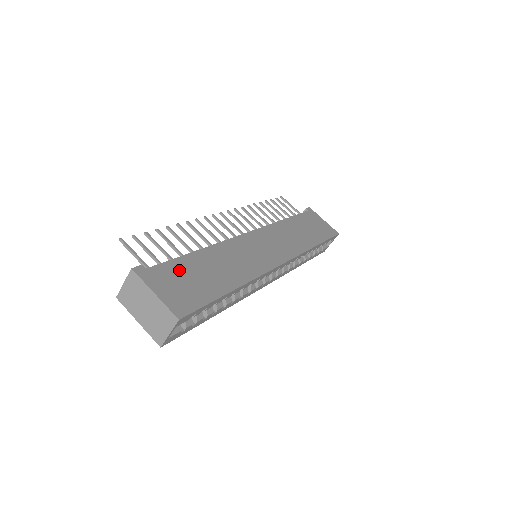
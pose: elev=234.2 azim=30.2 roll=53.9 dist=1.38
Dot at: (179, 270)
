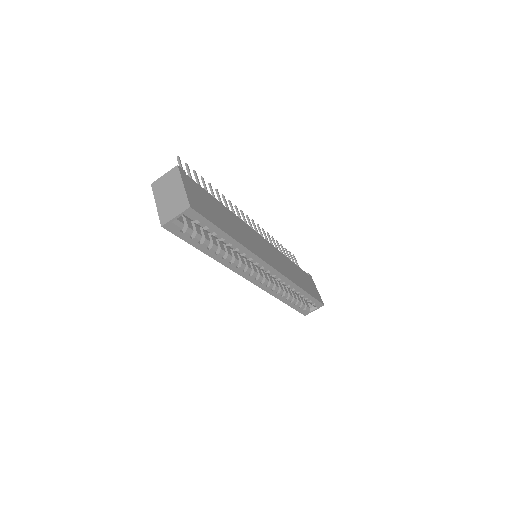
Dot at: (205, 196)
